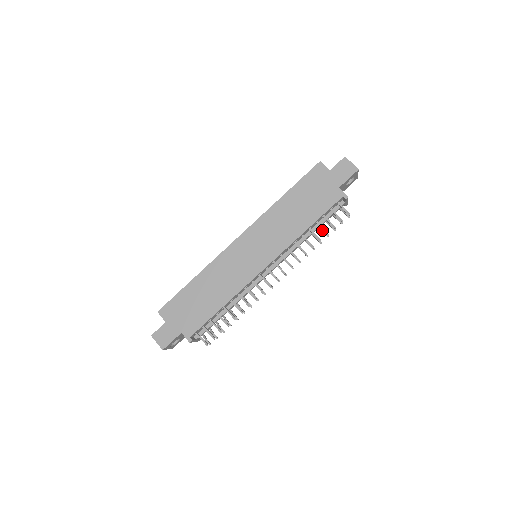
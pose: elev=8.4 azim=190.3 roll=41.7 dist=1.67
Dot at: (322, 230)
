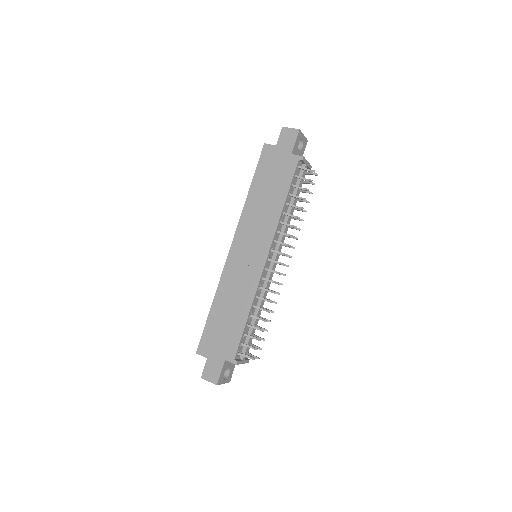
Dot at: occluded
